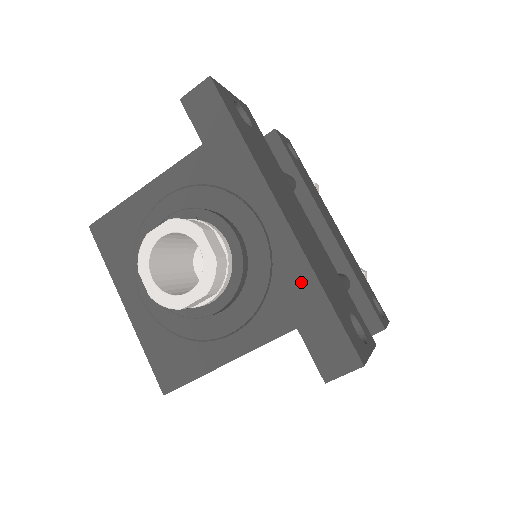
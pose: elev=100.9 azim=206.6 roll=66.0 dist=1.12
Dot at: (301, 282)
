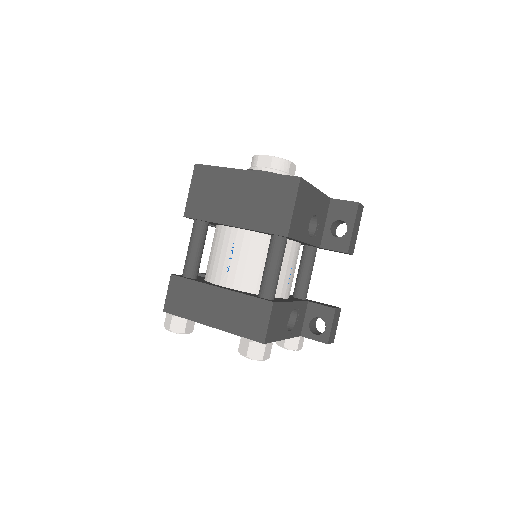
Dot at: occluded
